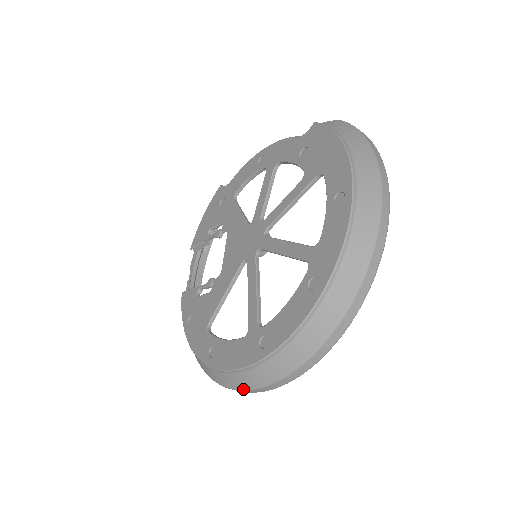
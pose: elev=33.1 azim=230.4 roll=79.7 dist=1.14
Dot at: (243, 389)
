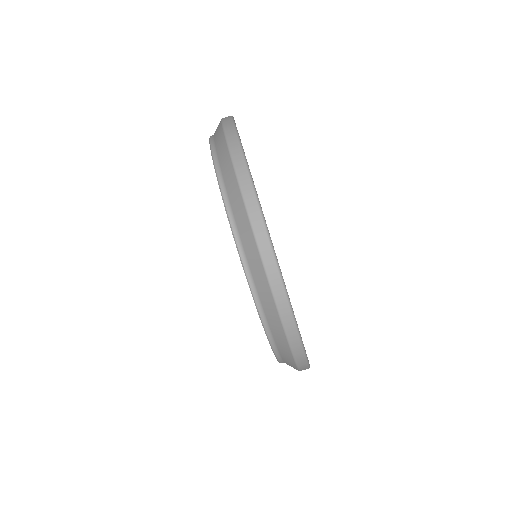
Dot at: (289, 348)
